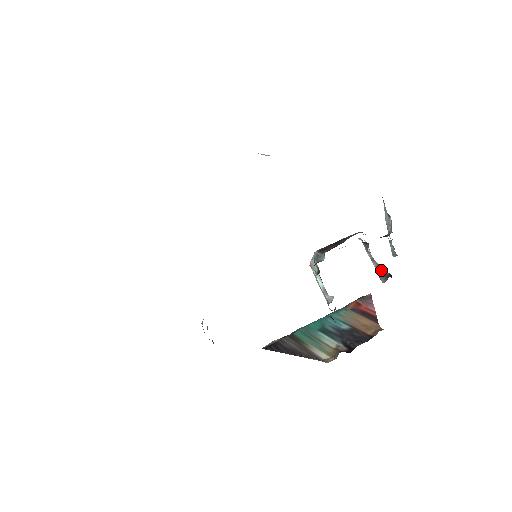
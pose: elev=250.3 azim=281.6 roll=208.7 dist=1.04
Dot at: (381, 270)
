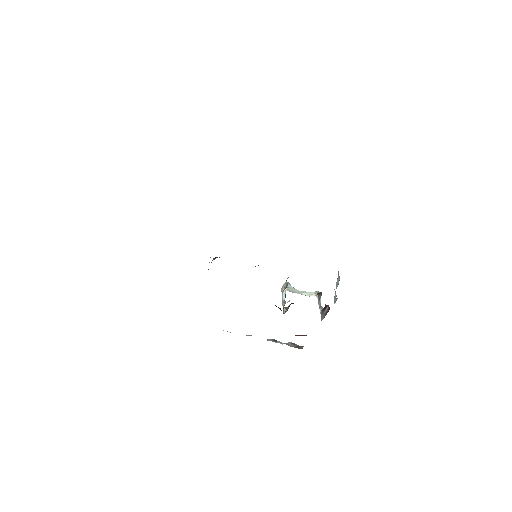
Dot at: (324, 308)
